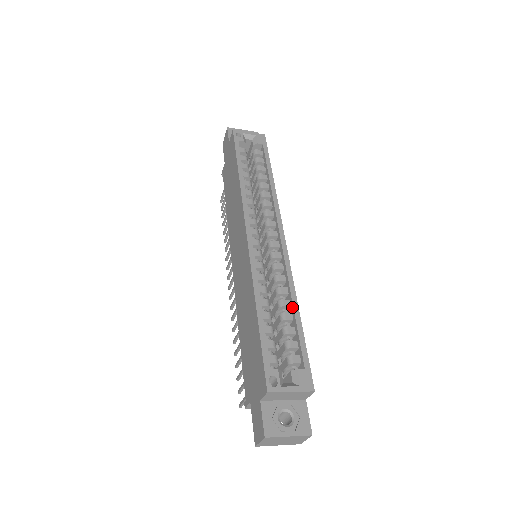
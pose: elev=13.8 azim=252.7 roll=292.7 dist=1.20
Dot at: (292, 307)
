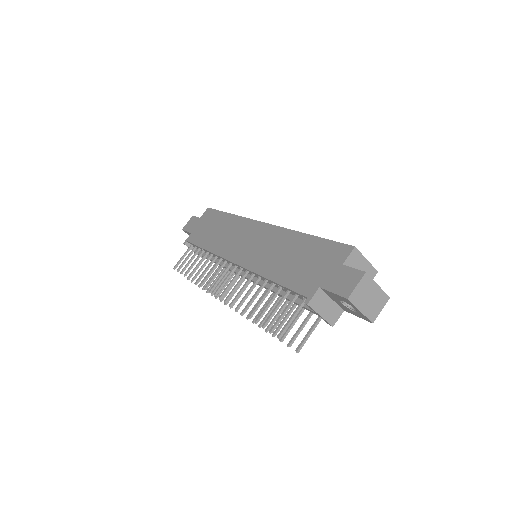
Dot at: occluded
